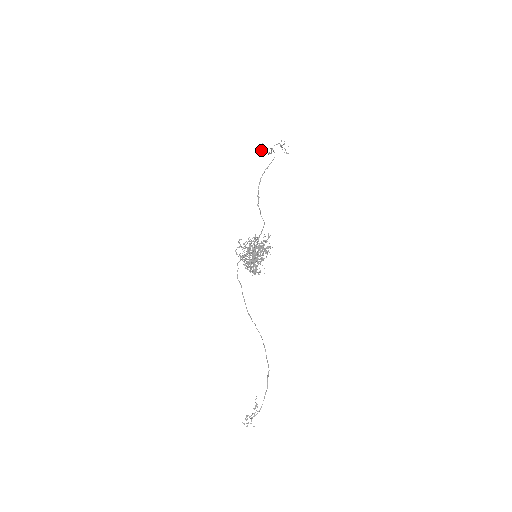
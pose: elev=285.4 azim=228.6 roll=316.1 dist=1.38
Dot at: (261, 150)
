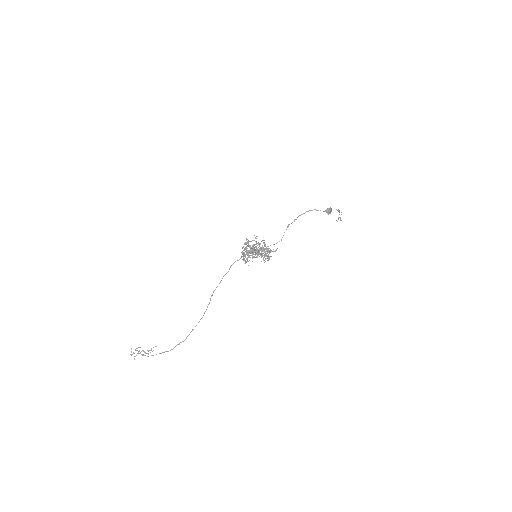
Dot at: (326, 210)
